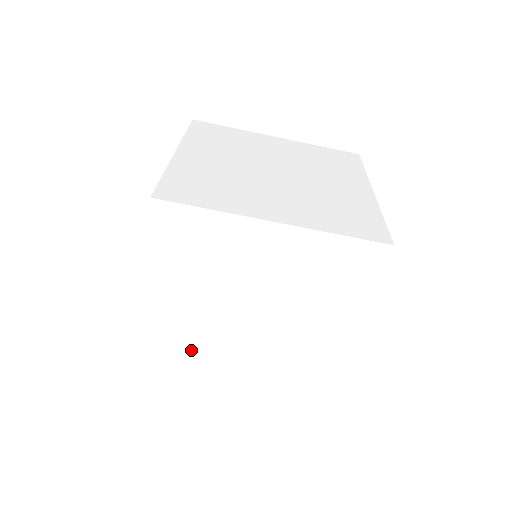
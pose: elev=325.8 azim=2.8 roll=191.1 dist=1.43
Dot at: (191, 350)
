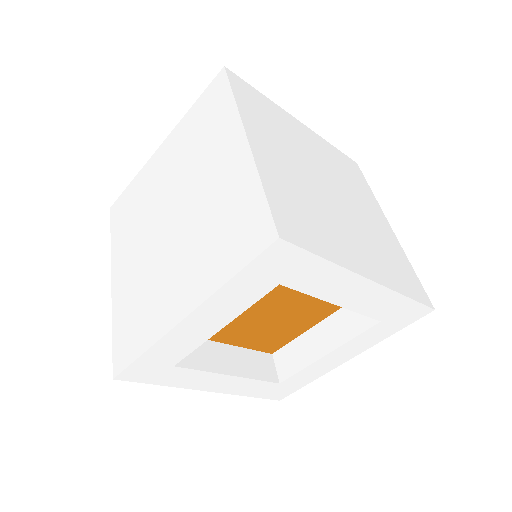
Dot at: (143, 309)
